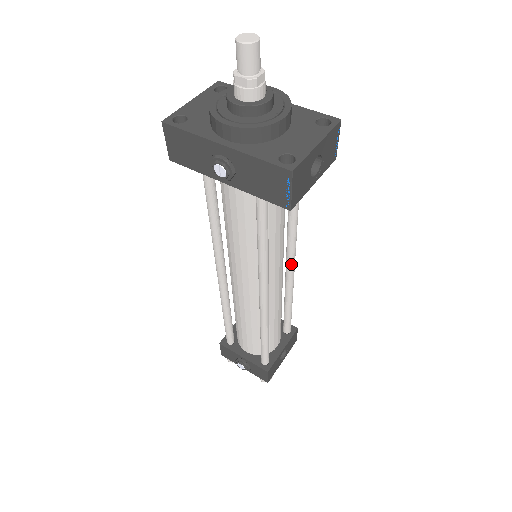
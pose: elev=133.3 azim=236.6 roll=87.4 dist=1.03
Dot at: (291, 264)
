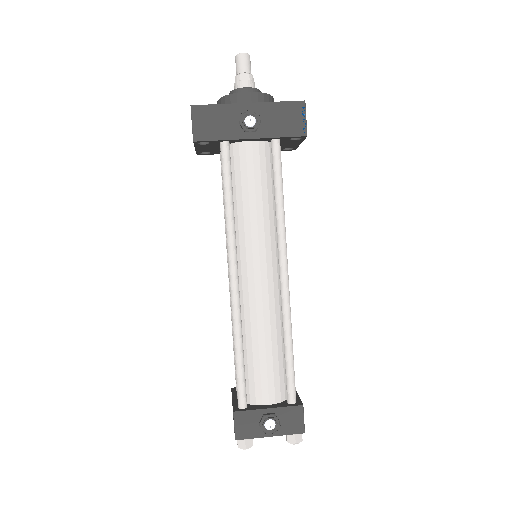
Dot at: occluded
